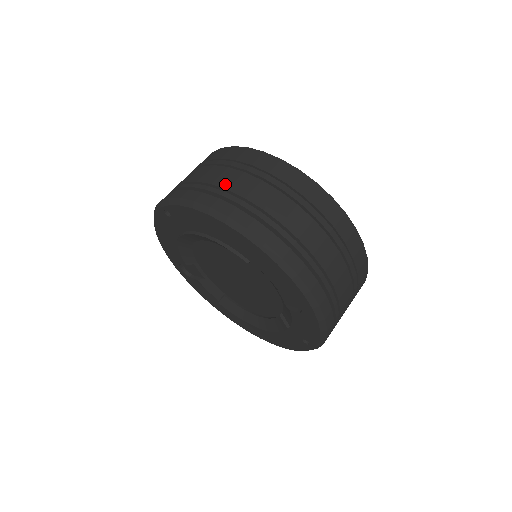
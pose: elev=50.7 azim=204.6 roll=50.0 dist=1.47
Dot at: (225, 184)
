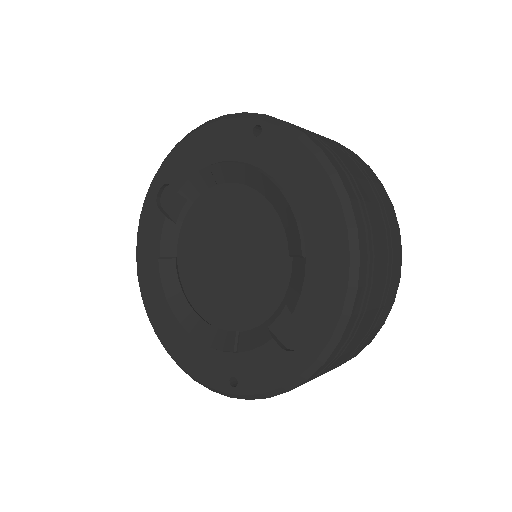
Dot at: (352, 170)
